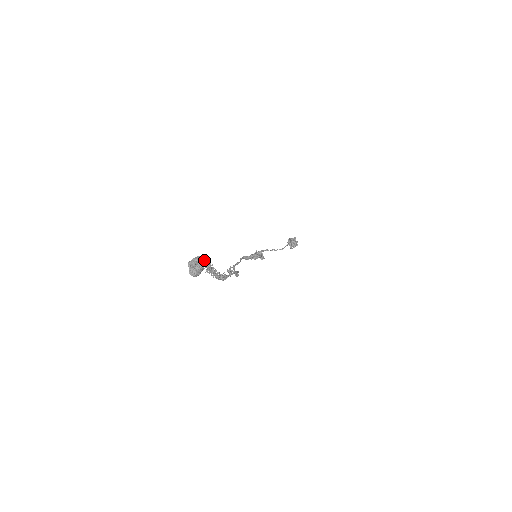
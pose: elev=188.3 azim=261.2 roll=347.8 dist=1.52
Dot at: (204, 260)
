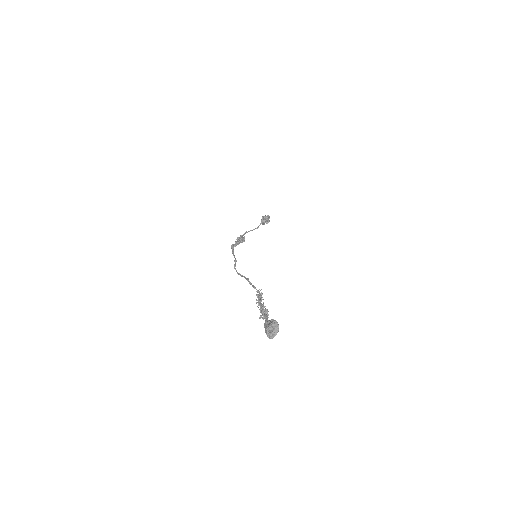
Dot at: (266, 312)
